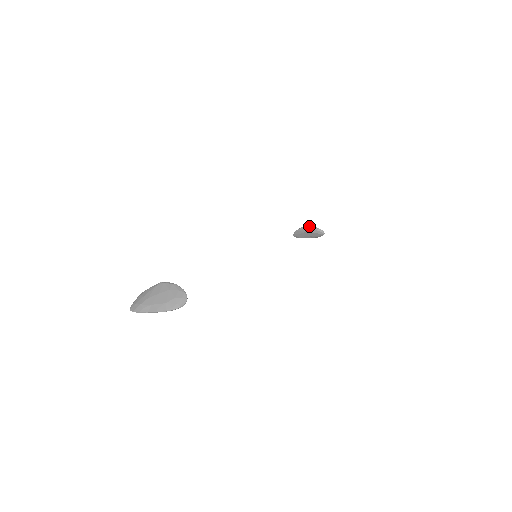
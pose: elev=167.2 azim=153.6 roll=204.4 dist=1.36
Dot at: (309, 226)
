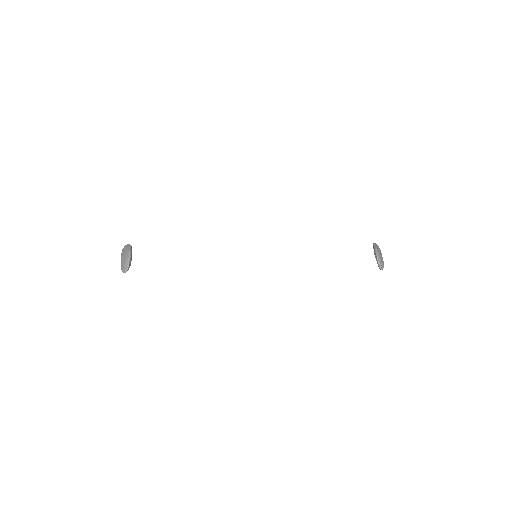
Dot at: (376, 253)
